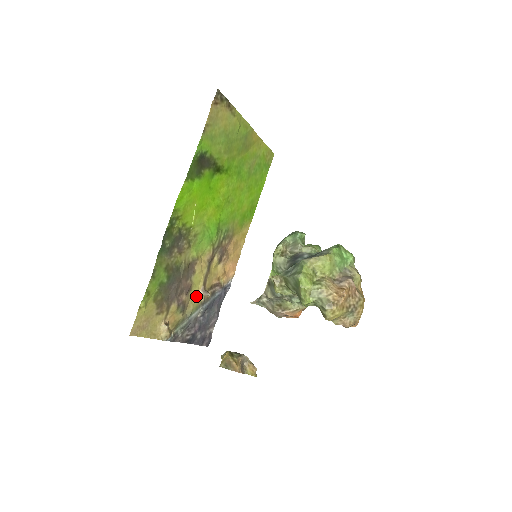
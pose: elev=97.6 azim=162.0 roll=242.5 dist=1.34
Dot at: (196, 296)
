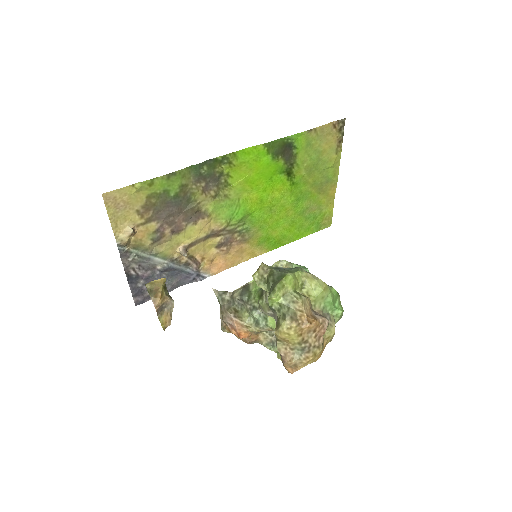
Dot at: (175, 245)
